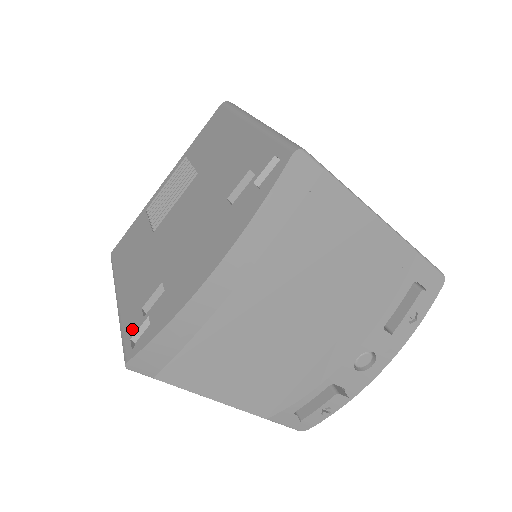
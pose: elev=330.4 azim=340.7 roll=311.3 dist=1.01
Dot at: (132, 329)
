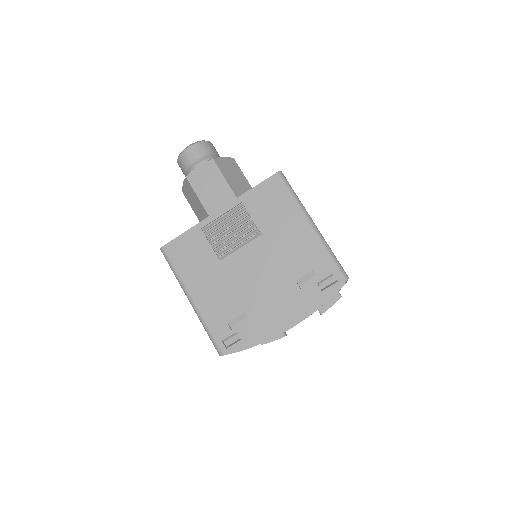
Dot at: (222, 334)
